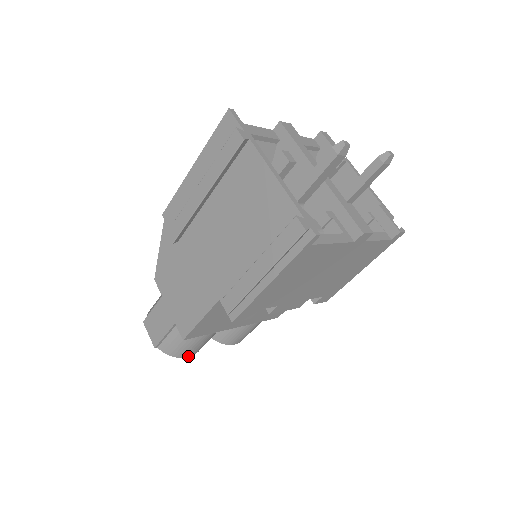
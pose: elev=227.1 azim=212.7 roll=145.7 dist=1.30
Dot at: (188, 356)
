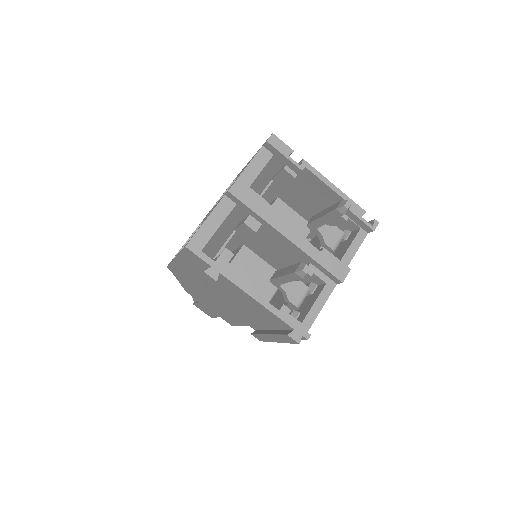
Dot at: occluded
